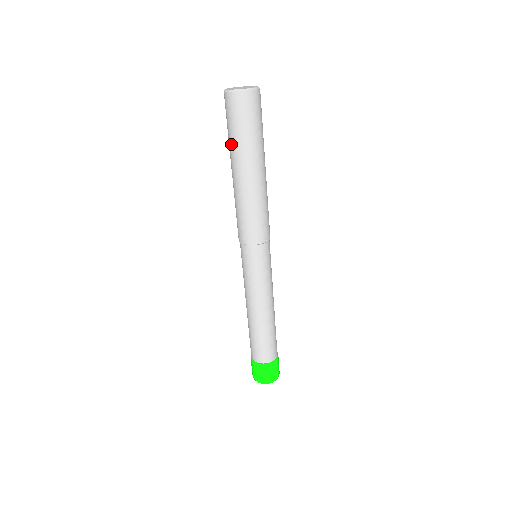
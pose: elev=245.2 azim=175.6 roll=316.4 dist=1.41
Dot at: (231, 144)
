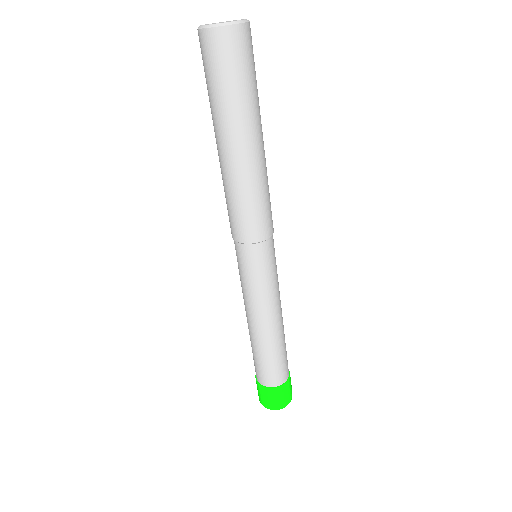
Dot at: (210, 105)
